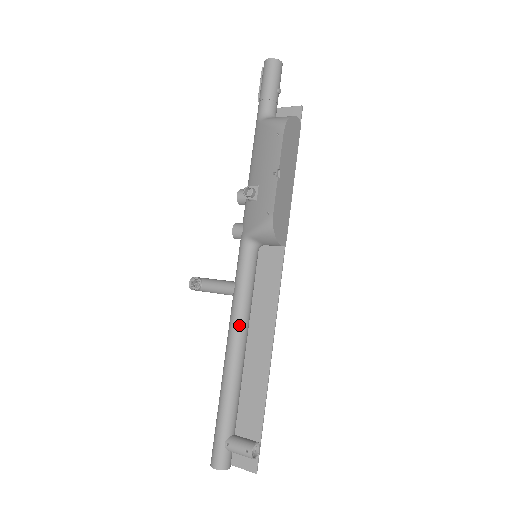
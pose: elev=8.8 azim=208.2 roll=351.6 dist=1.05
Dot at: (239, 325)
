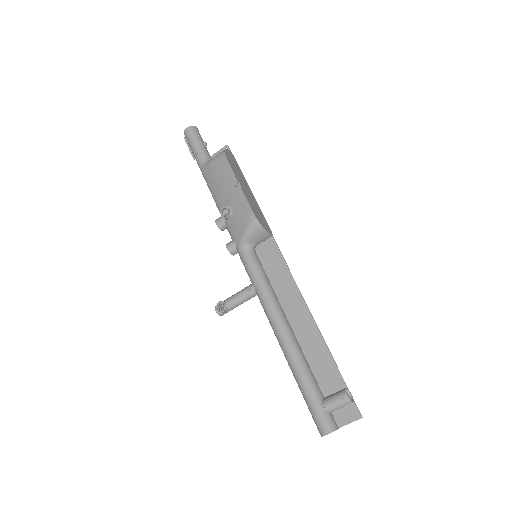
Dot at: (275, 309)
